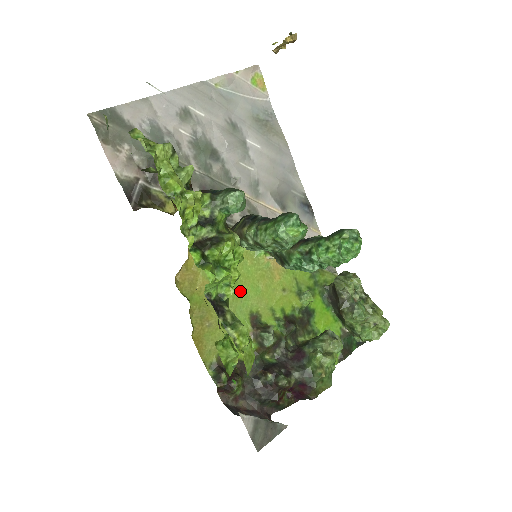
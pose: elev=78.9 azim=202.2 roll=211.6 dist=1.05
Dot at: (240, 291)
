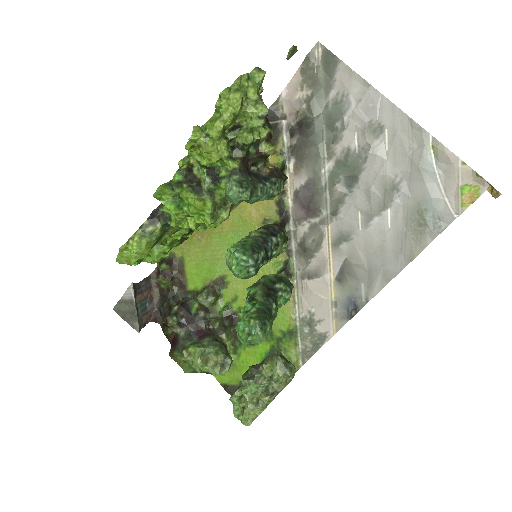
Dot at: occluded
